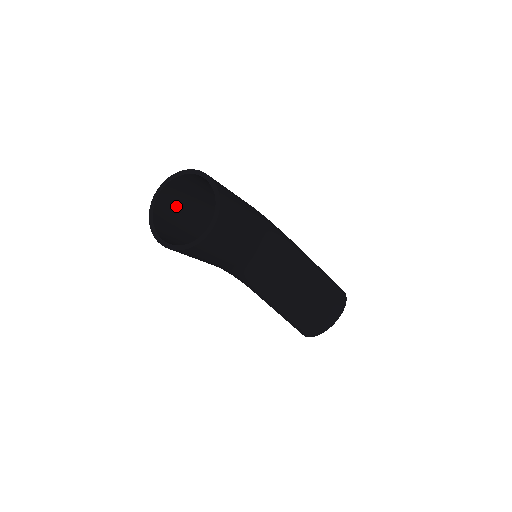
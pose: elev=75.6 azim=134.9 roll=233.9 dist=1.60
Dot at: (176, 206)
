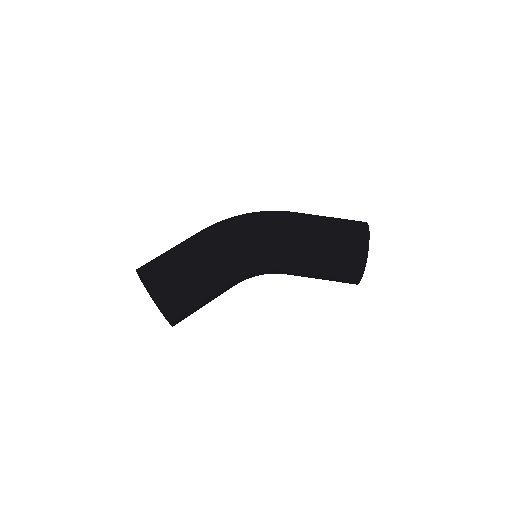
Dot at: occluded
